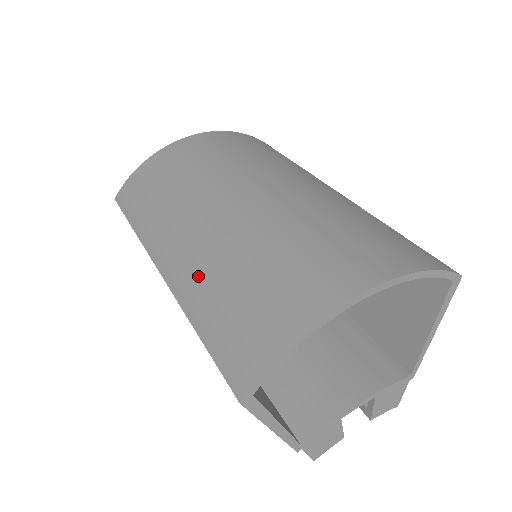
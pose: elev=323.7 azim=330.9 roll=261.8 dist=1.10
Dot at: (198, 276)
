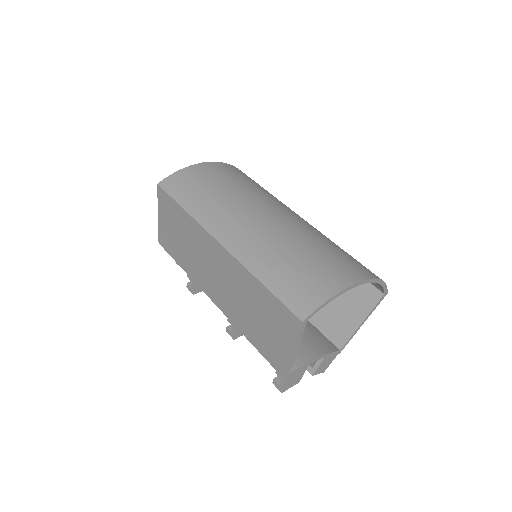
Dot at: (259, 250)
